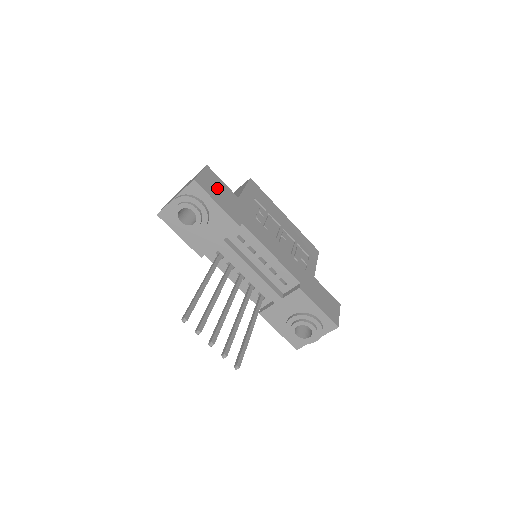
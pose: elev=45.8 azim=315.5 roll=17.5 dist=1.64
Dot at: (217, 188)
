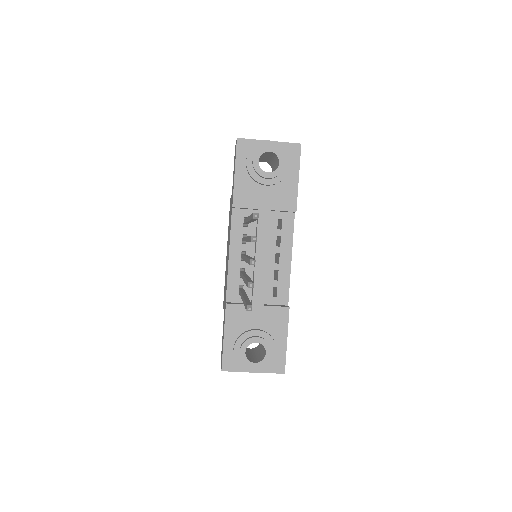
Dot at: occluded
